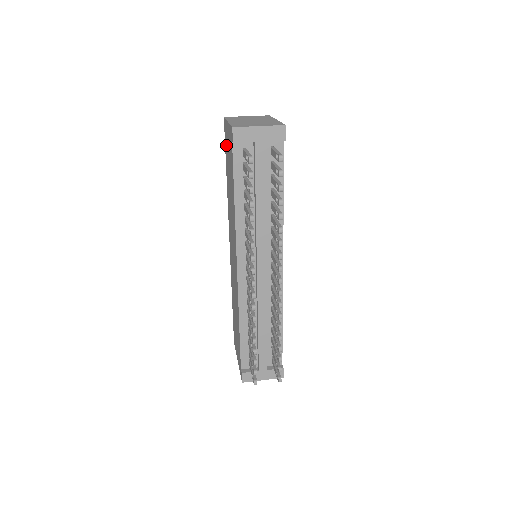
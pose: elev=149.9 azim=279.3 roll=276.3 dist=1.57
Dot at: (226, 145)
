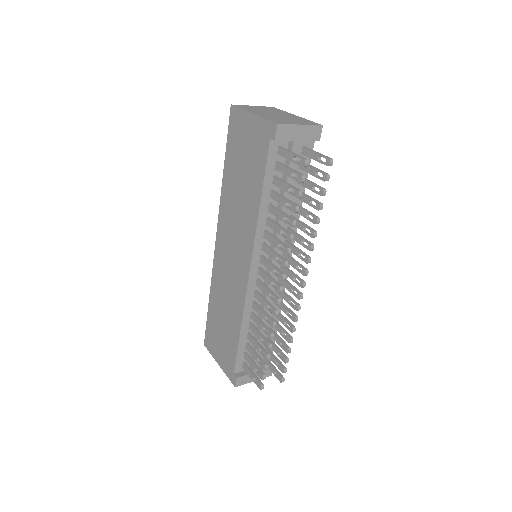
Dot at: (235, 137)
